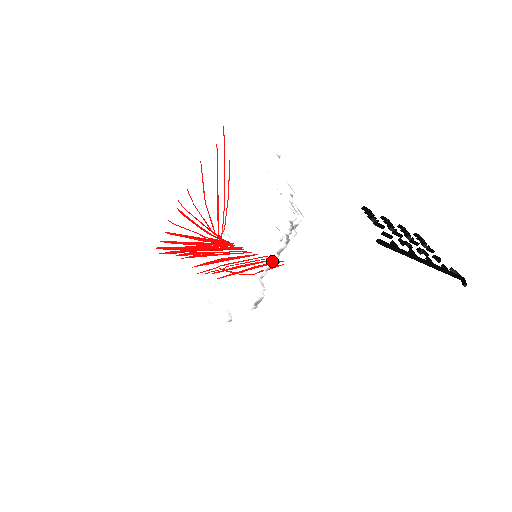
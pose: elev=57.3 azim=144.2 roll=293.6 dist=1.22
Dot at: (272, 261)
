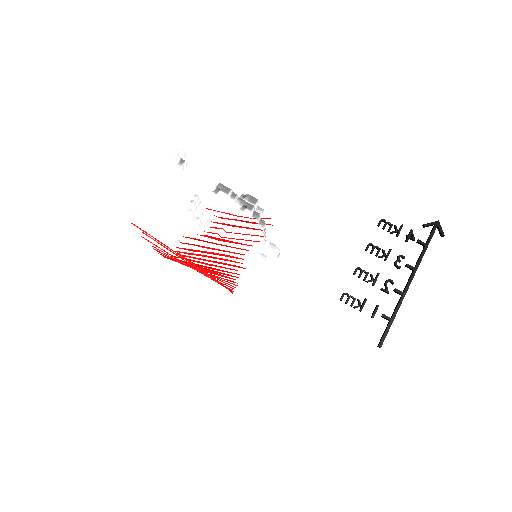
Dot at: (264, 234)
